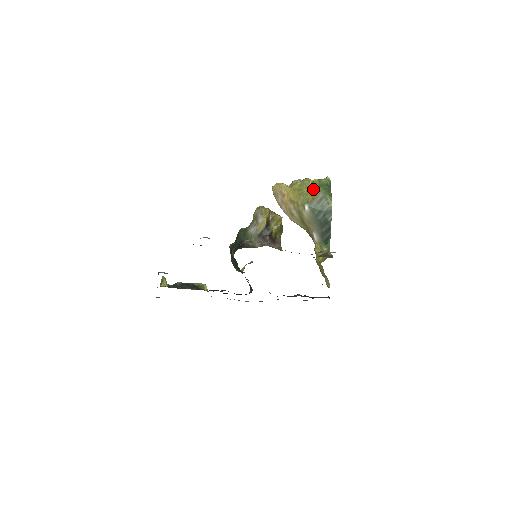
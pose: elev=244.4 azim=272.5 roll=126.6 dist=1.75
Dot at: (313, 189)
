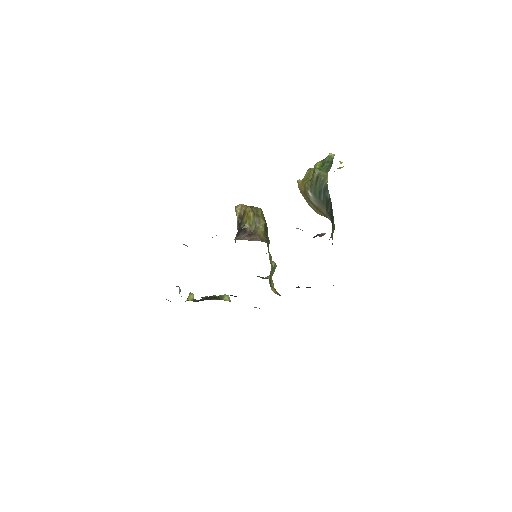
Dot at: (313, 172)
